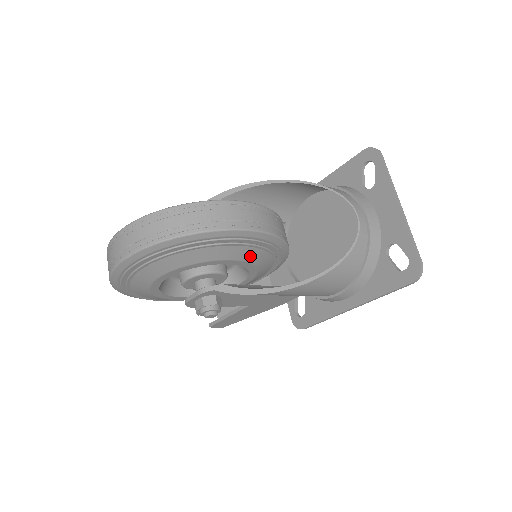
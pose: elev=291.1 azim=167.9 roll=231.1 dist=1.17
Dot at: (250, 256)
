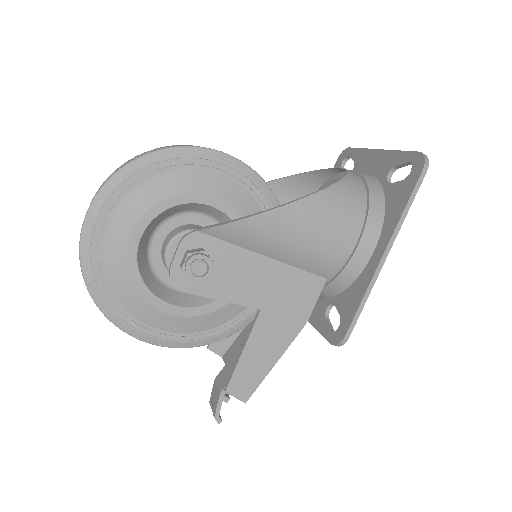
Dot at: (232, 195)
